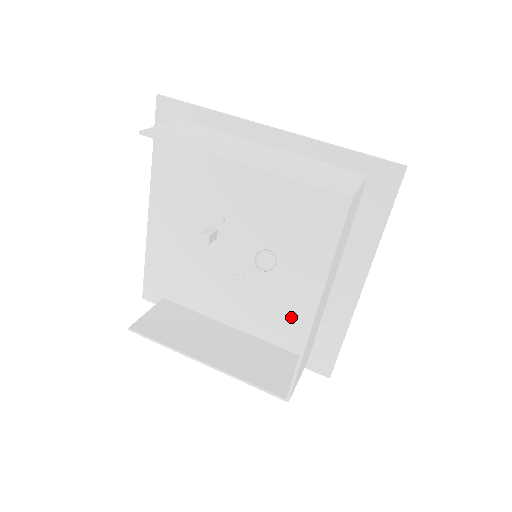
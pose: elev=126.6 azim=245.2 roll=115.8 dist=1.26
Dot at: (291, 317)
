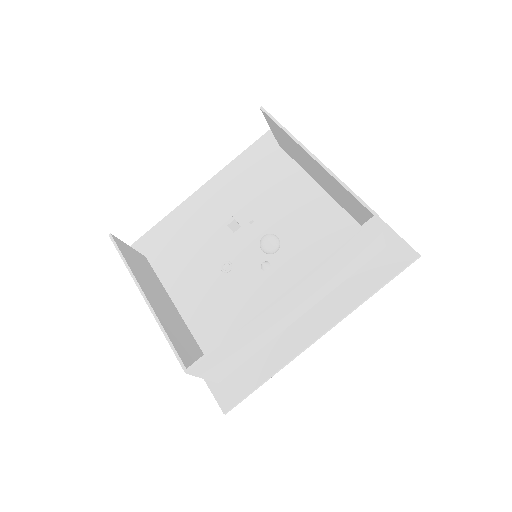
Dot at: occluded
